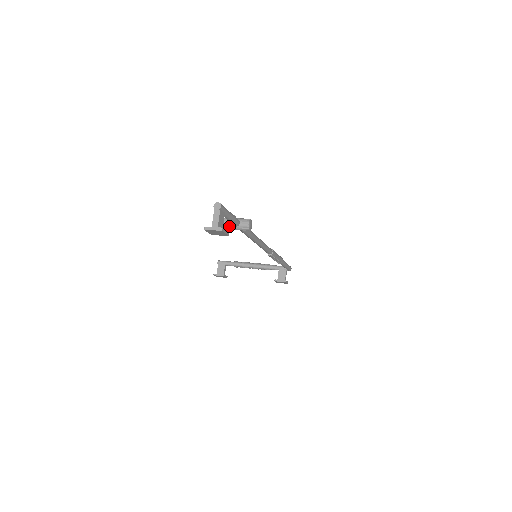
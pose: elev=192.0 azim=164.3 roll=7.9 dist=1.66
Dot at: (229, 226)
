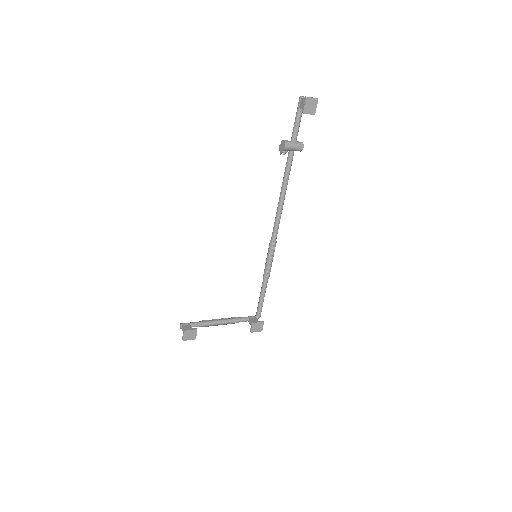
Dot at: (289, 142)
